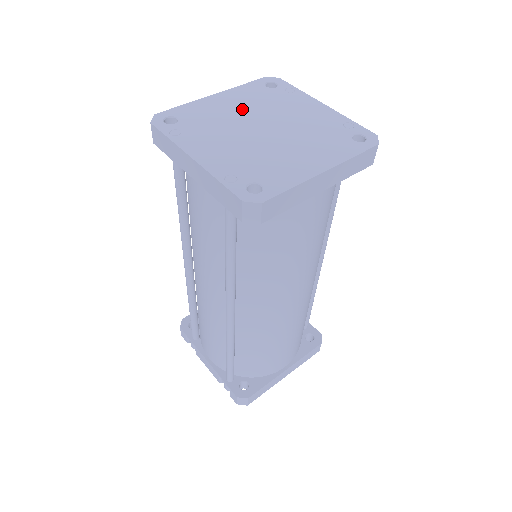
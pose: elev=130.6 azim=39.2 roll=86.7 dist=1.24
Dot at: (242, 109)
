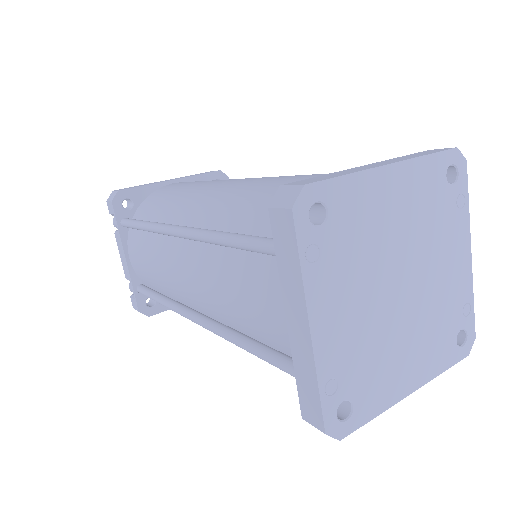
Dot at: (402, 225)
